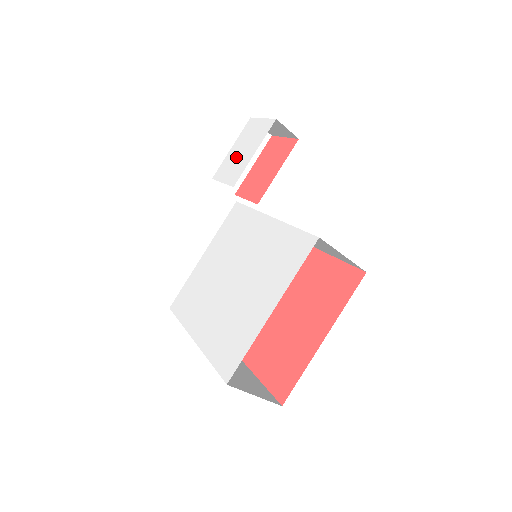
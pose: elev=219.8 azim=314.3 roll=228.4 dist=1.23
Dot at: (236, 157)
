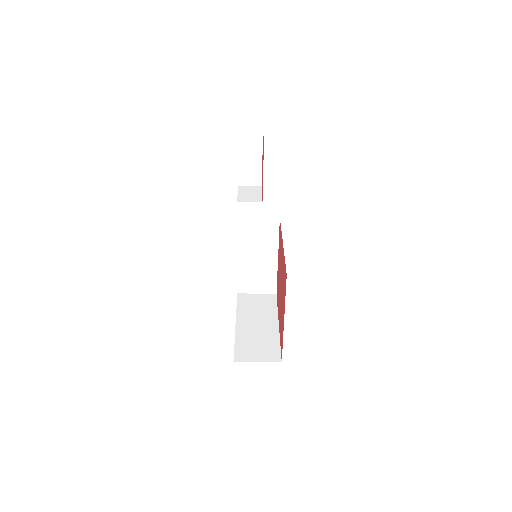
Dot at: occluded
